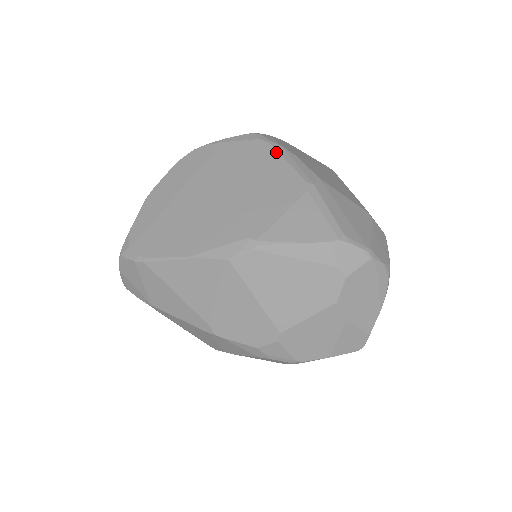
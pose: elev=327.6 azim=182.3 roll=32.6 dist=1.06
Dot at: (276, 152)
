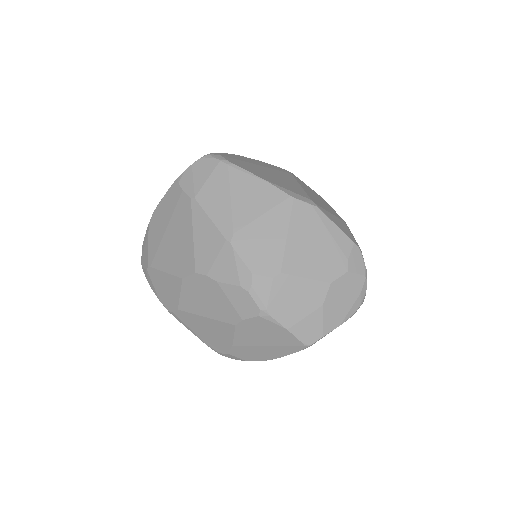
Dot at: (327, 203)
